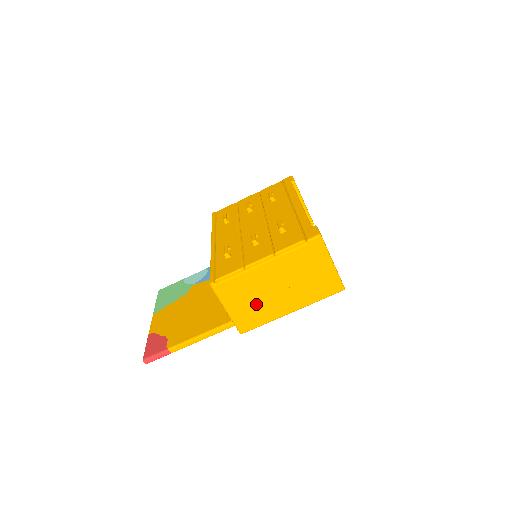
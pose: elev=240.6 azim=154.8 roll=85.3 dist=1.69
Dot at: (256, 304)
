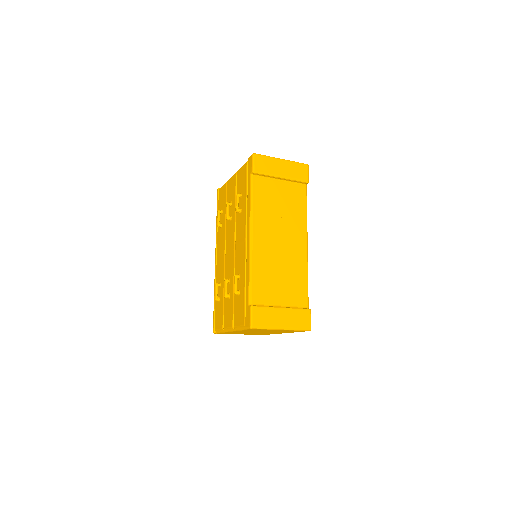
Dot at: (254, 333)
